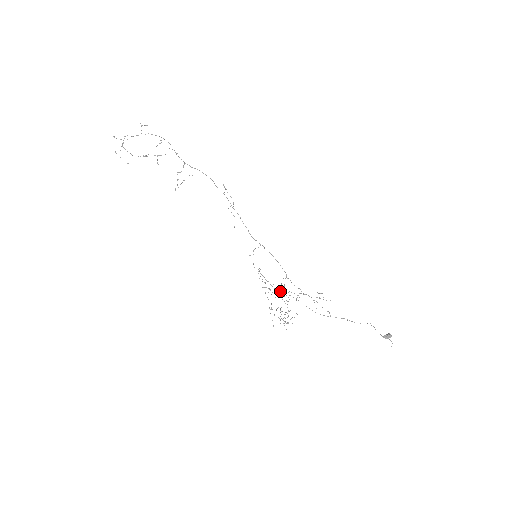
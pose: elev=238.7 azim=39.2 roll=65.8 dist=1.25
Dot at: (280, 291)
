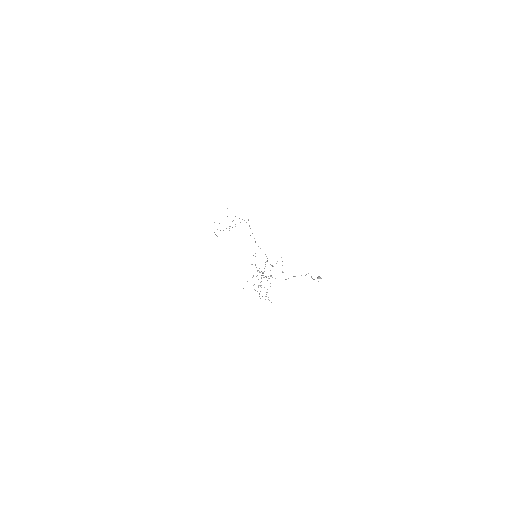
Dot at: (265, 276)
